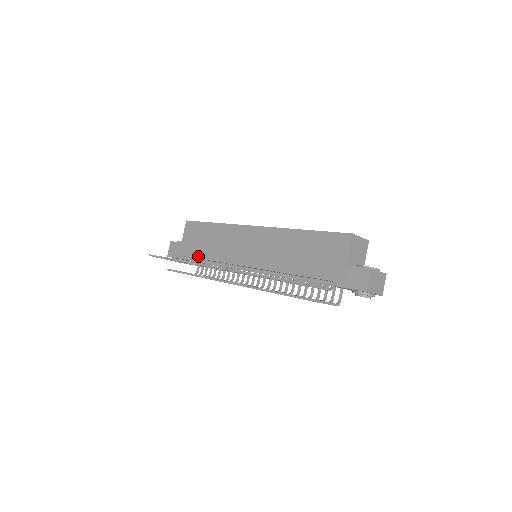
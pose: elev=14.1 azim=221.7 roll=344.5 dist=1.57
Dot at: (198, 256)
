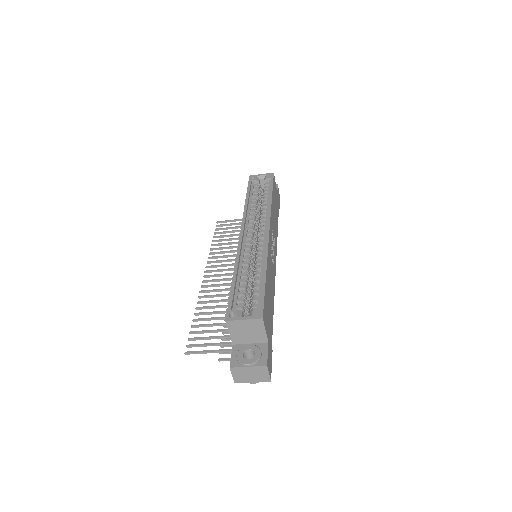
Dot at: occluded
